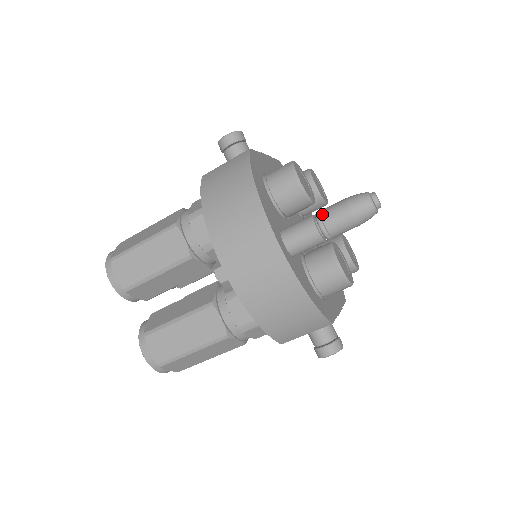
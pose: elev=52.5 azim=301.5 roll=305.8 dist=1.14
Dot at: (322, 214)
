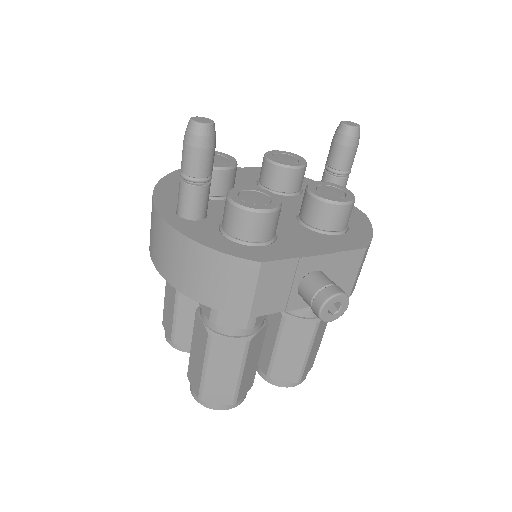
Dot at: occluded
